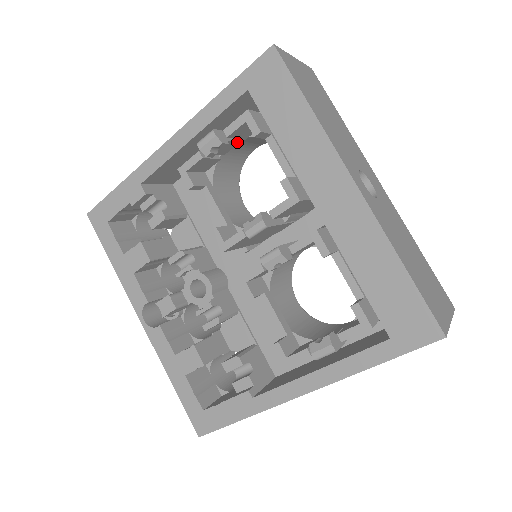
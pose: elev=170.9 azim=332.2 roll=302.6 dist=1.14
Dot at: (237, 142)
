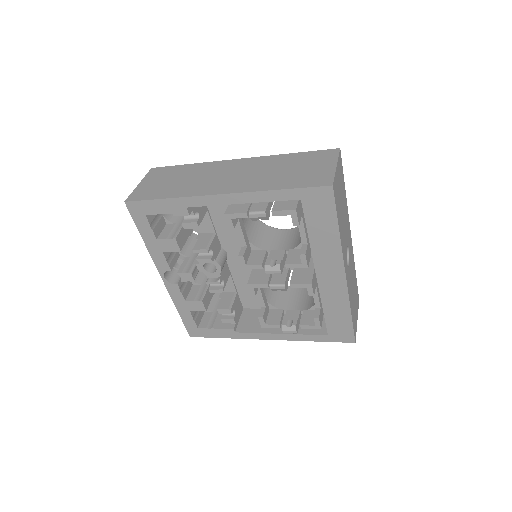
Dot at: occluded
